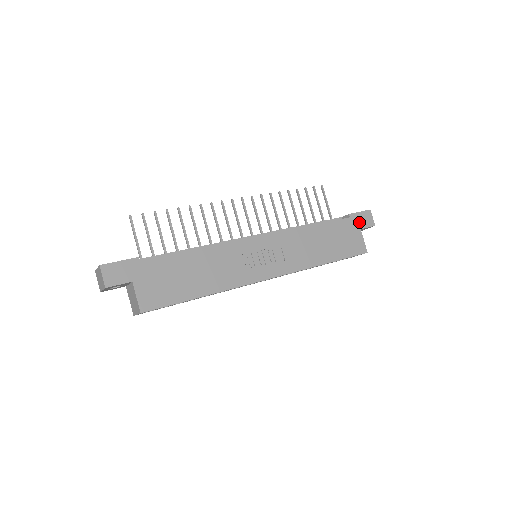
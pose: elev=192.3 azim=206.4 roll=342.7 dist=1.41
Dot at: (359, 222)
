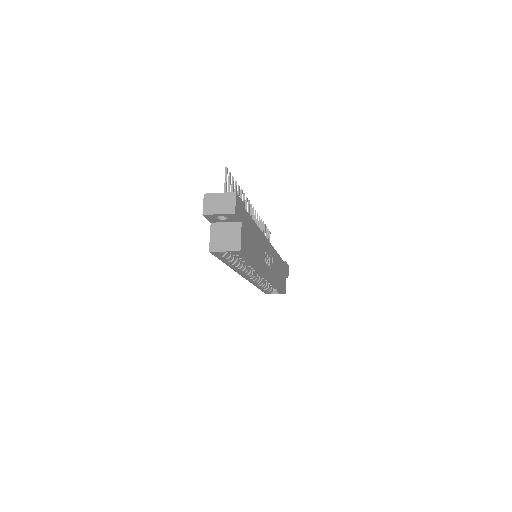
Dot at: (286, 270)
